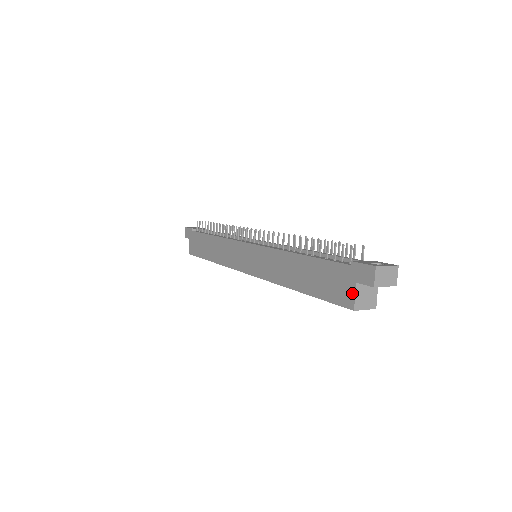
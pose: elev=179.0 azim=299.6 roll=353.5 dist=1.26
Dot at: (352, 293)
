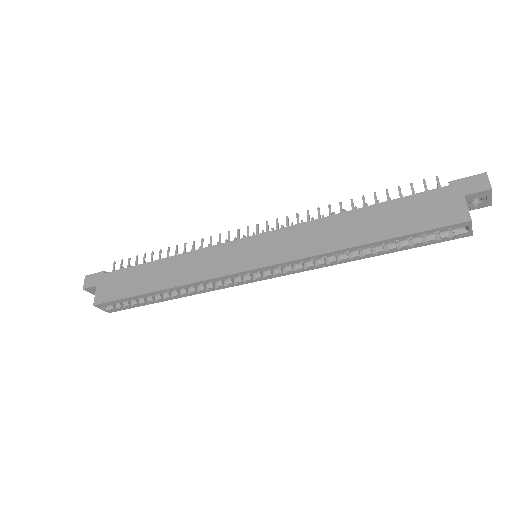
Dot at: (462, 206)
